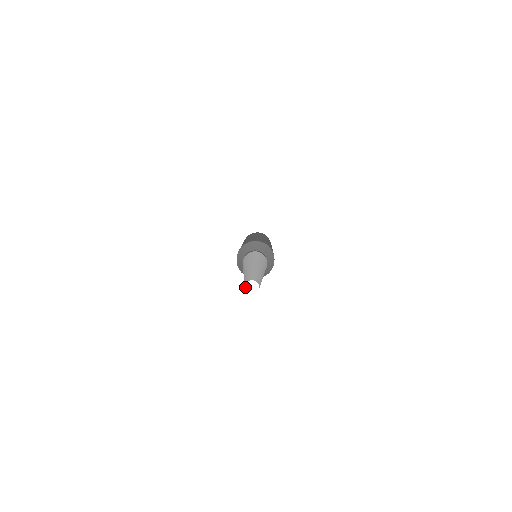
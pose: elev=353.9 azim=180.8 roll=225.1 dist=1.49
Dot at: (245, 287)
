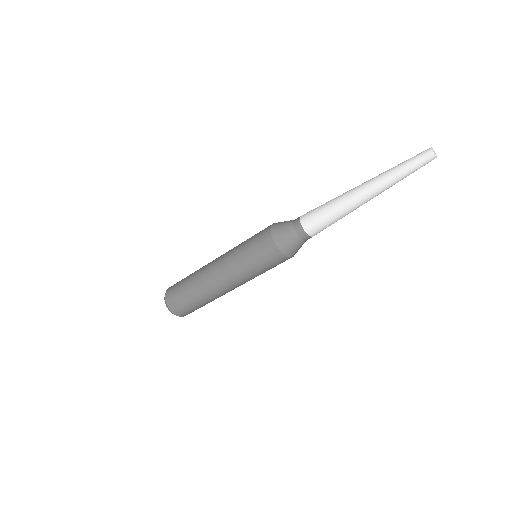
Dot at: (433, 151)
